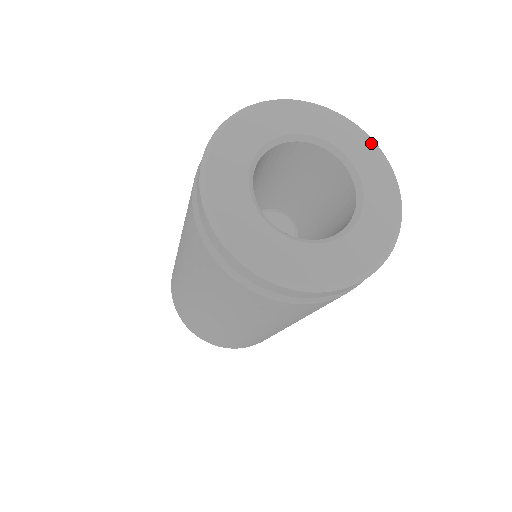
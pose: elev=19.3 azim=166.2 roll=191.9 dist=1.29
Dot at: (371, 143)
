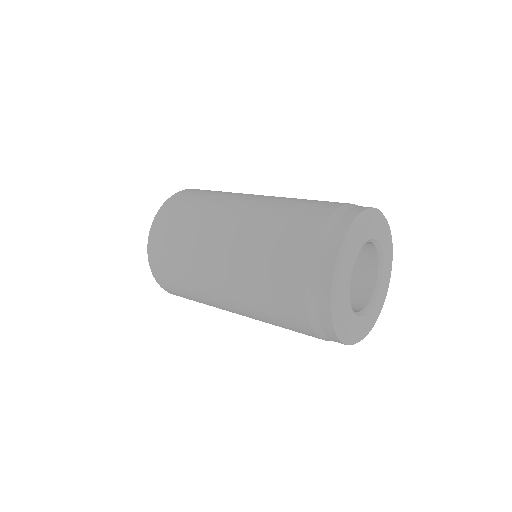
Dot at: (380, 216)
